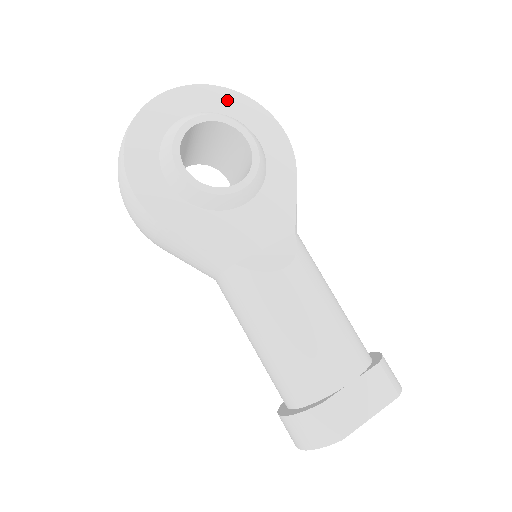
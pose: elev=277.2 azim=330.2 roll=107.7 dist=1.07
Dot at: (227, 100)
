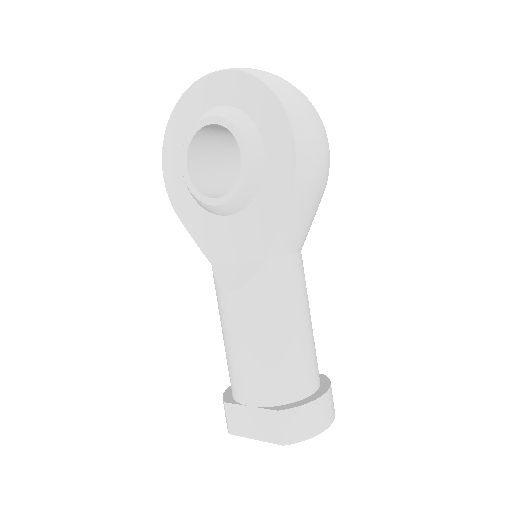
Dot at: (249, 92)
